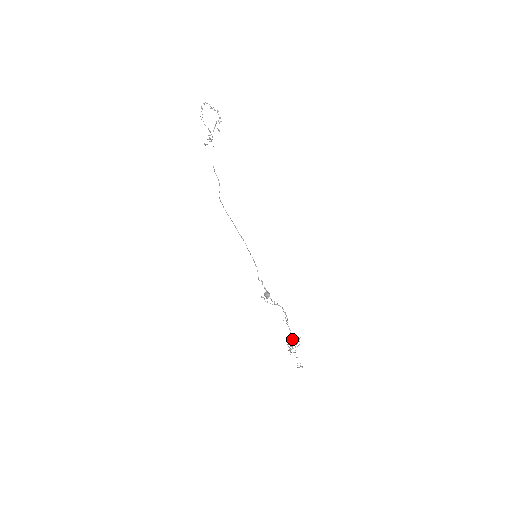
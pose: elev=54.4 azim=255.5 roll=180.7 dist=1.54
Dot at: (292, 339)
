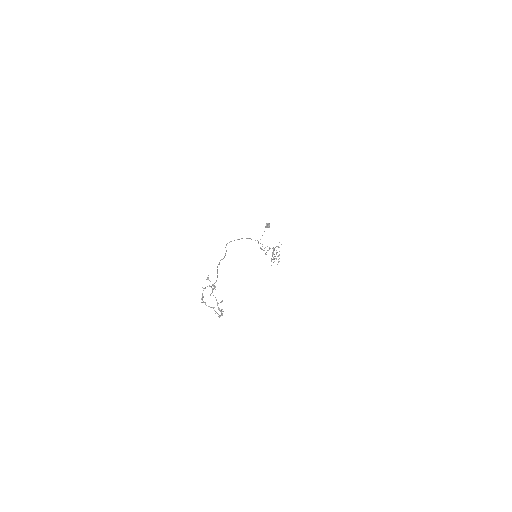
Dot at: (274, 259)
